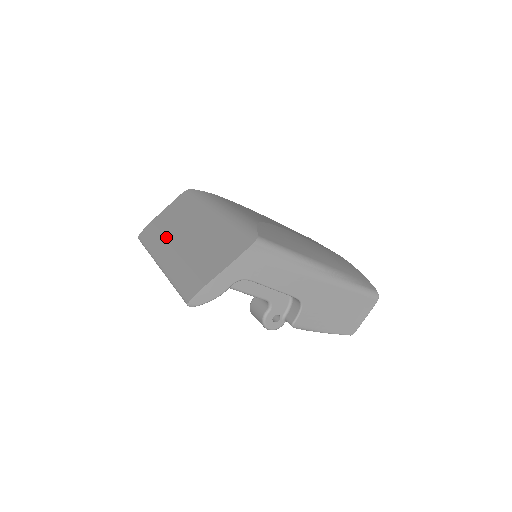
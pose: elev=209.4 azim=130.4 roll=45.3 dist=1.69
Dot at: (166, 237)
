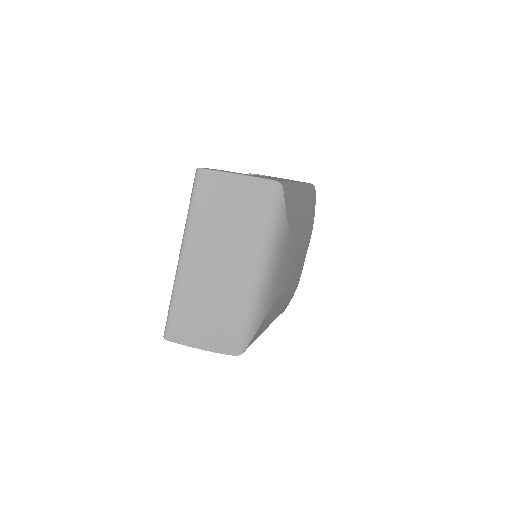
Dot at: (211, 234)
